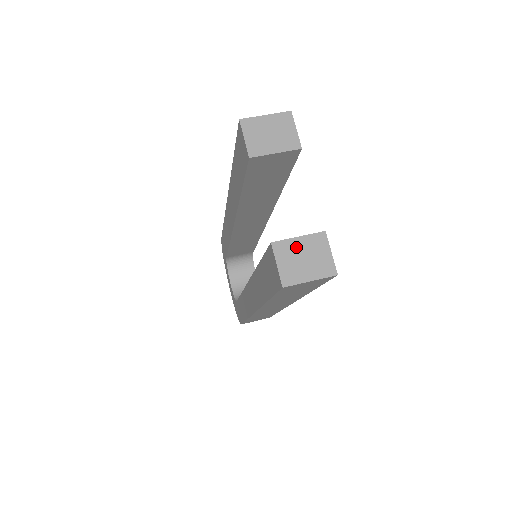
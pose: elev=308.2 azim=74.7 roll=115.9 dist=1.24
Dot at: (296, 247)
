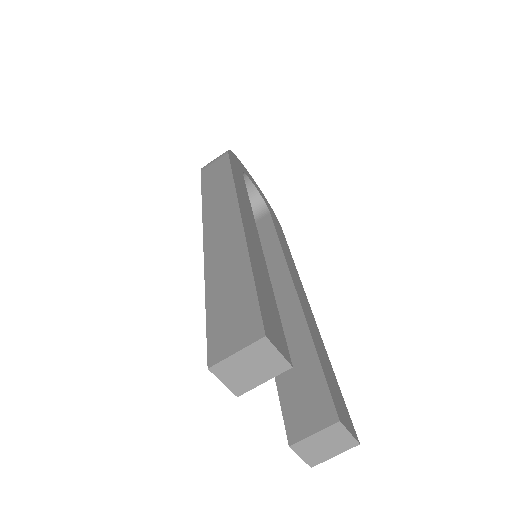
Dot at: (314, 441)
